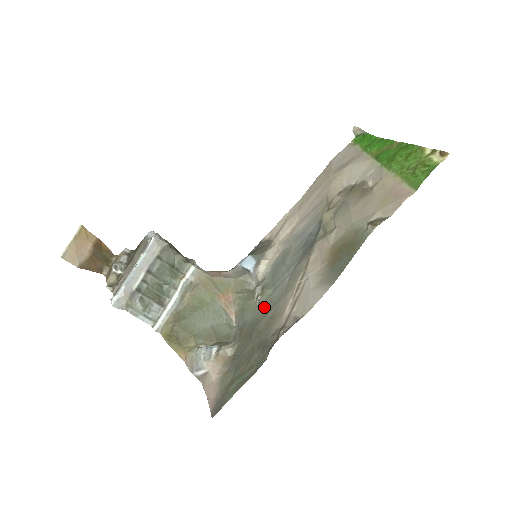
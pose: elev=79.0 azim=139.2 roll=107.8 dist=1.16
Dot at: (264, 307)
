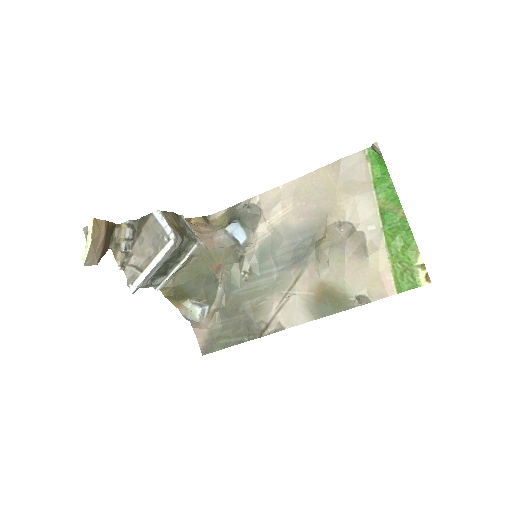
Dot at: (250, 288)
